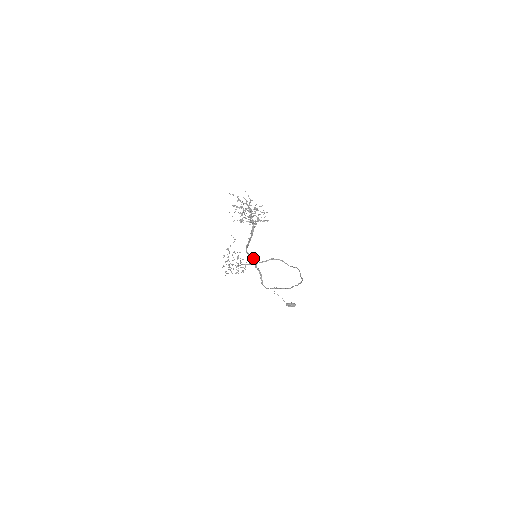
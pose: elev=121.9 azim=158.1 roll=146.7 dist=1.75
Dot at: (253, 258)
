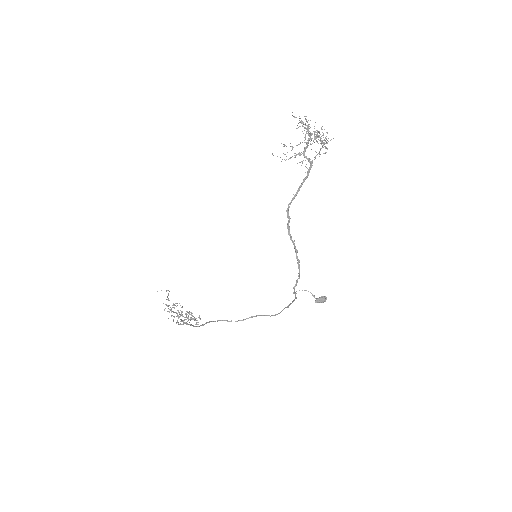
Dot at: occluded
